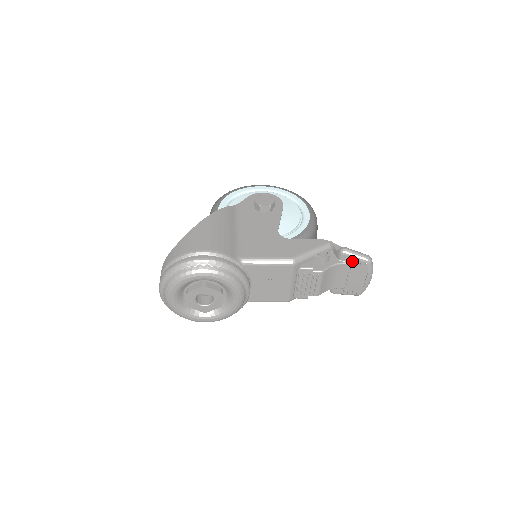
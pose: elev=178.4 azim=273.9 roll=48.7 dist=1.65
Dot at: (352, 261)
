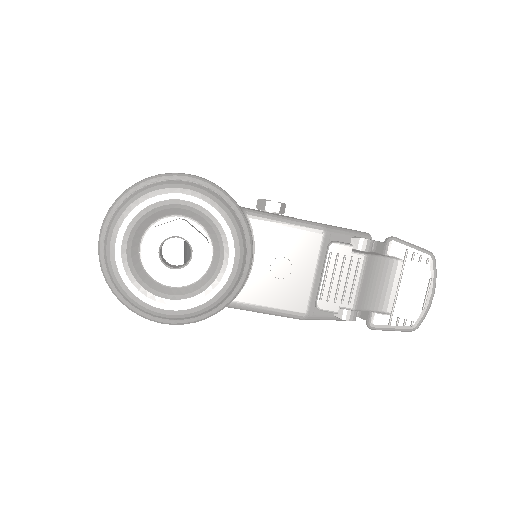
Dot at: (406, 255)
